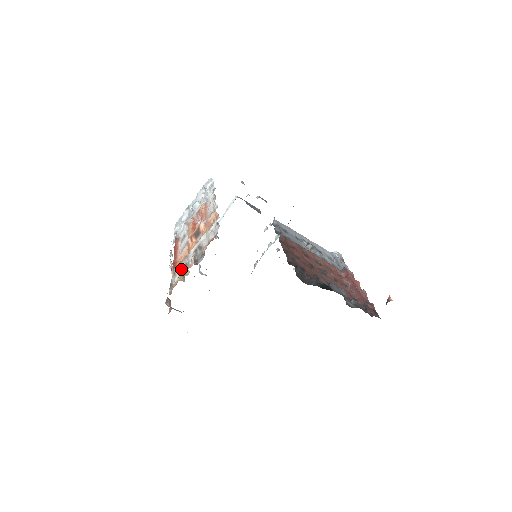
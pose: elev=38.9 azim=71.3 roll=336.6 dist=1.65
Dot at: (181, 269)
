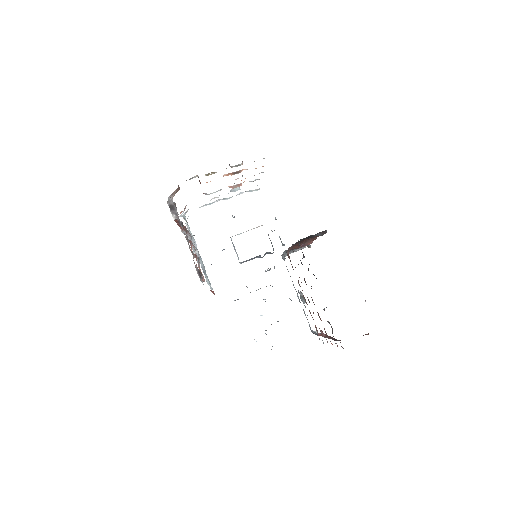
Dot at: occluded
